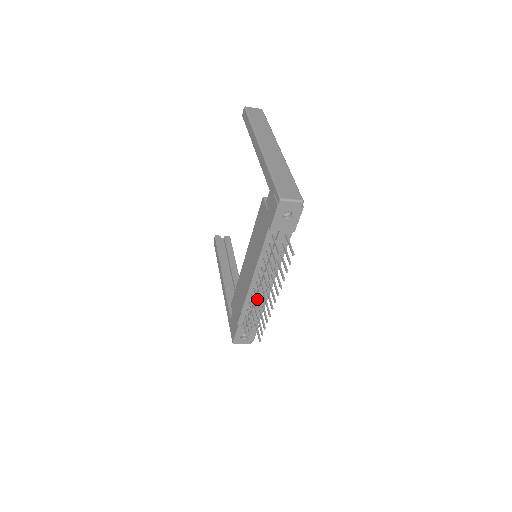
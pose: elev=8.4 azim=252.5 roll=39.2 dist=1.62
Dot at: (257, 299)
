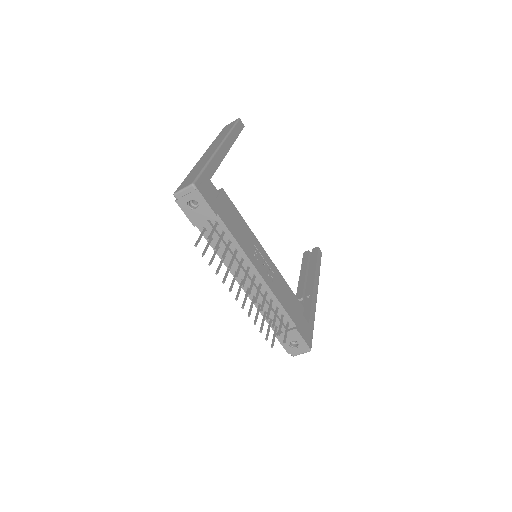
Dot at: (244, 299)
